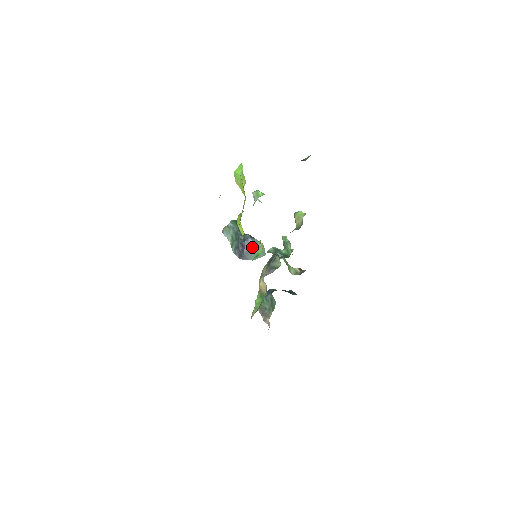
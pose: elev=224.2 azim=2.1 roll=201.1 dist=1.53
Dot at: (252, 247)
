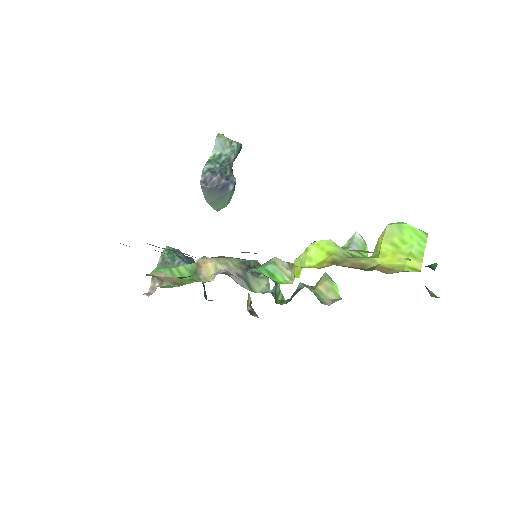
Dot at: (223, 193)
